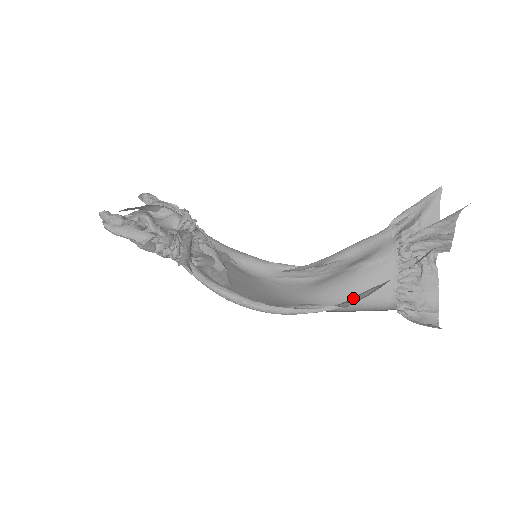
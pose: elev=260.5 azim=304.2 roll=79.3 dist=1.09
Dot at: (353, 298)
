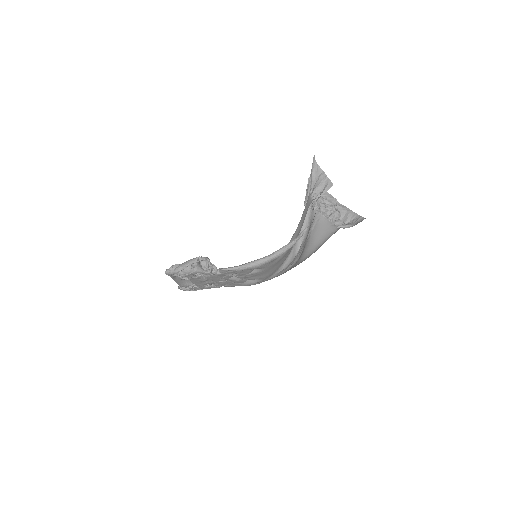
Dot at: occluded
